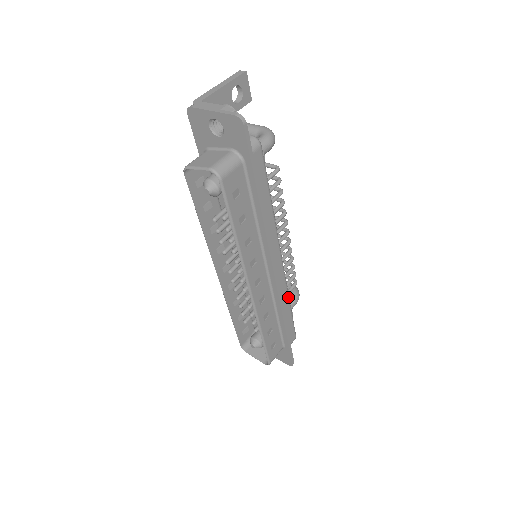
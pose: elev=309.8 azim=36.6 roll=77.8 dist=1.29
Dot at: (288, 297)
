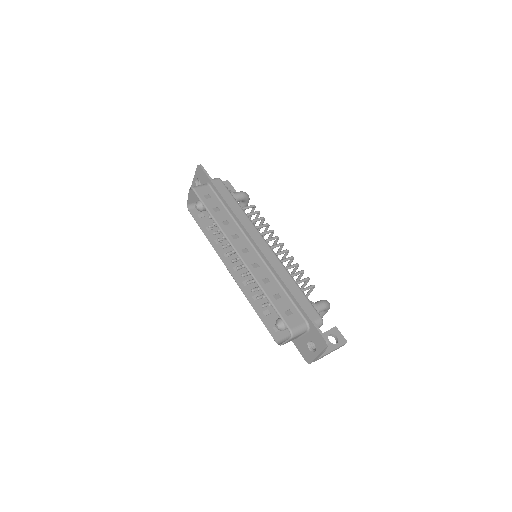
Dot at: (288, 274)
